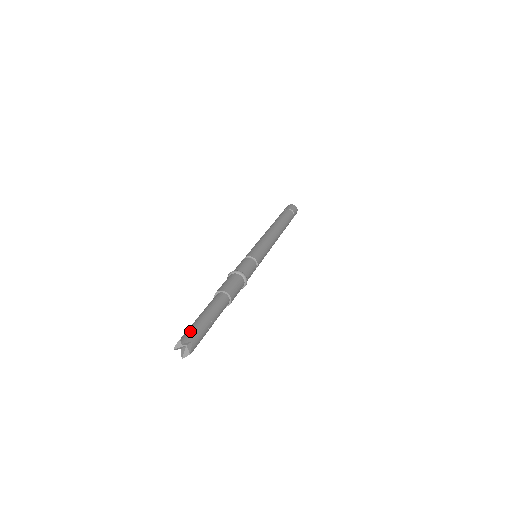
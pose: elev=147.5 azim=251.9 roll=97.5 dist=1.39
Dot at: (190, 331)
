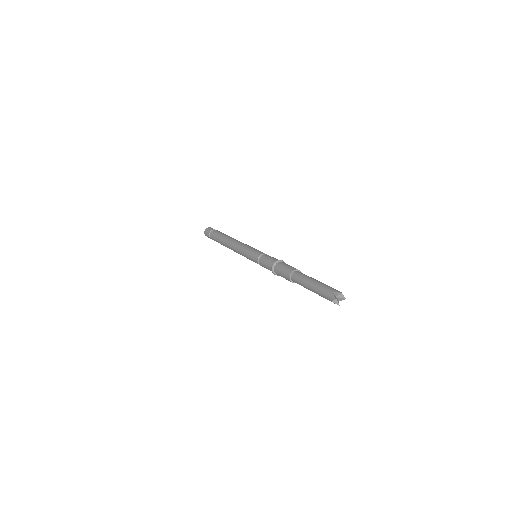
Dot at: (331, 287)
